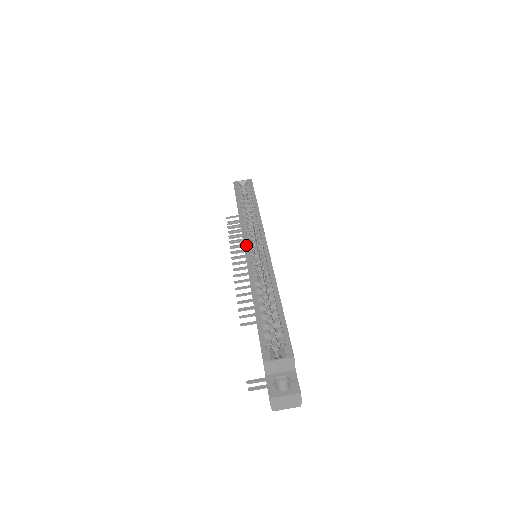
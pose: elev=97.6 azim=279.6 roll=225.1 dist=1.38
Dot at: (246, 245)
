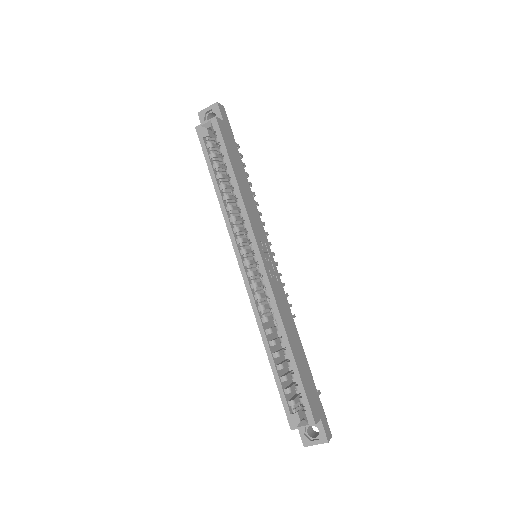
Dot at: (241, 265)
